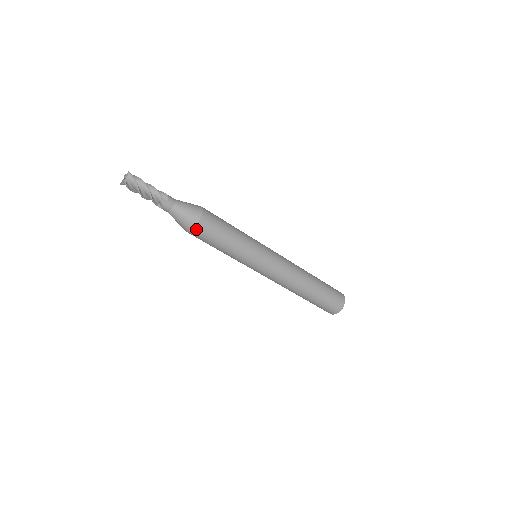
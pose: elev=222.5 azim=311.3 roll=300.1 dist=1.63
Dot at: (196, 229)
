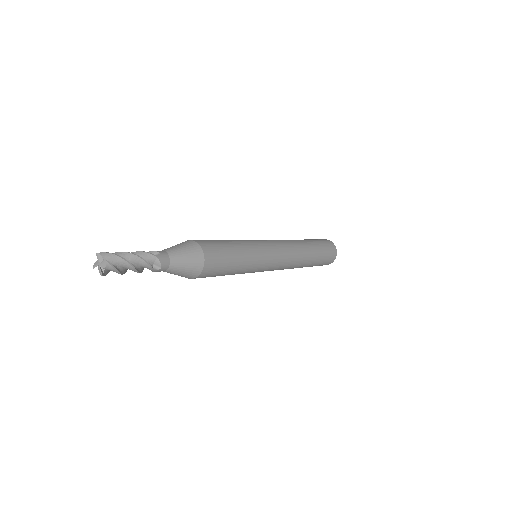
Dot at: (194, 278)
